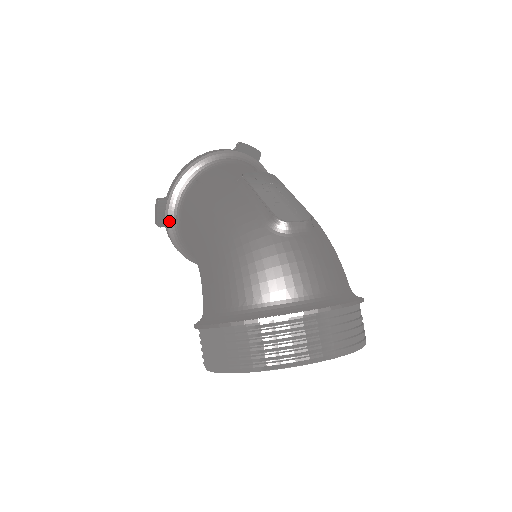
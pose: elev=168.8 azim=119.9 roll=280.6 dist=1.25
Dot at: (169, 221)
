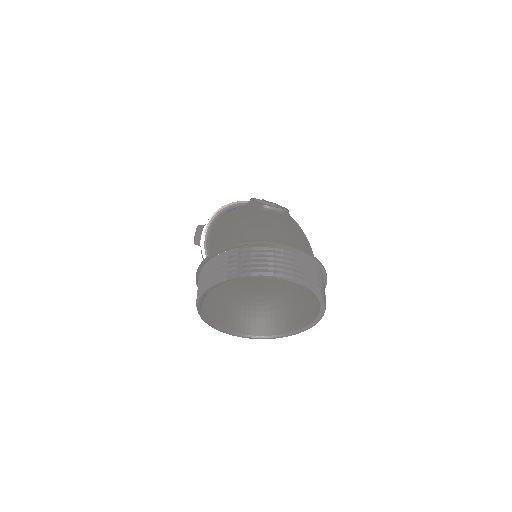
Dot at: (203, 241)
